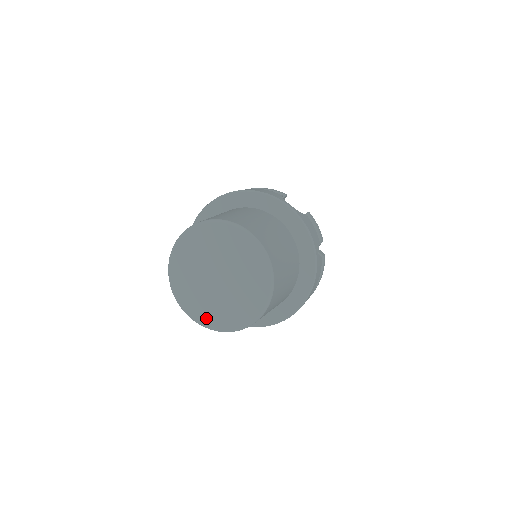
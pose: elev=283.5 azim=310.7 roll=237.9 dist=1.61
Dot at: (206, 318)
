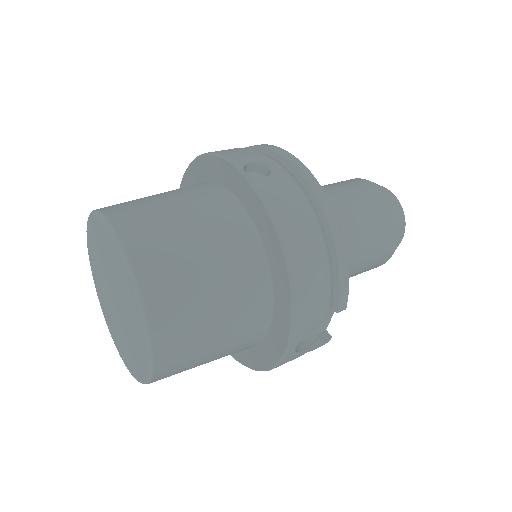
Dot at: (93, 270)
